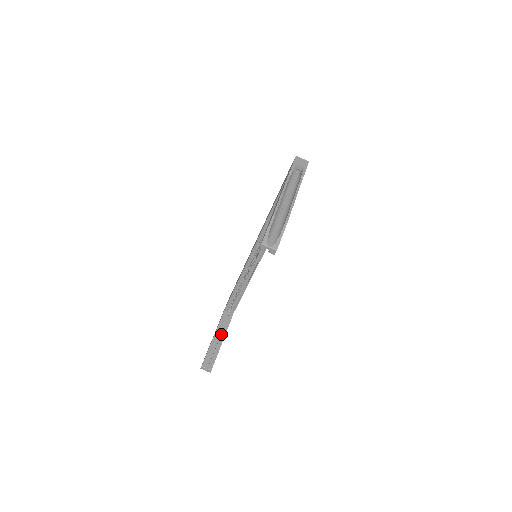
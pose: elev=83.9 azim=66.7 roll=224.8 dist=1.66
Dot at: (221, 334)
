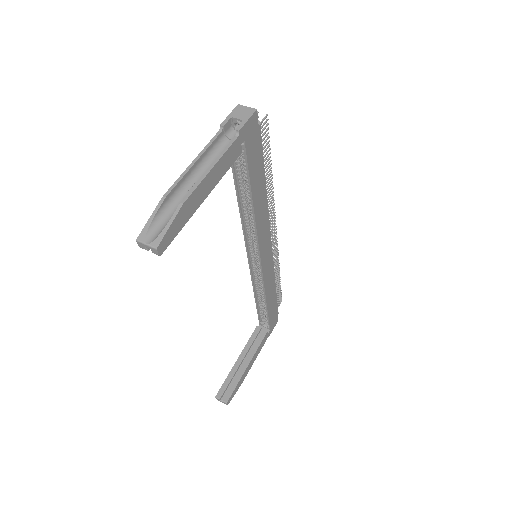
Dot at: (247, 356)
